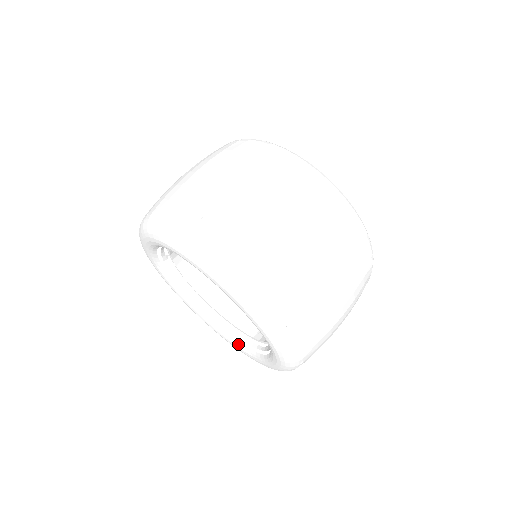
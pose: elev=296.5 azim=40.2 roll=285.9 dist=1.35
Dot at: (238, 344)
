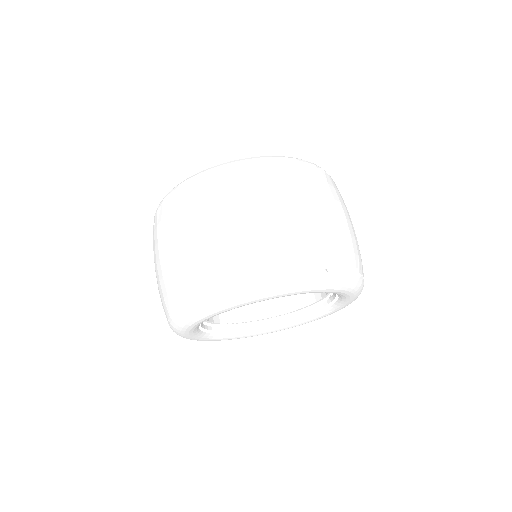
Dot at: (334, 306)
